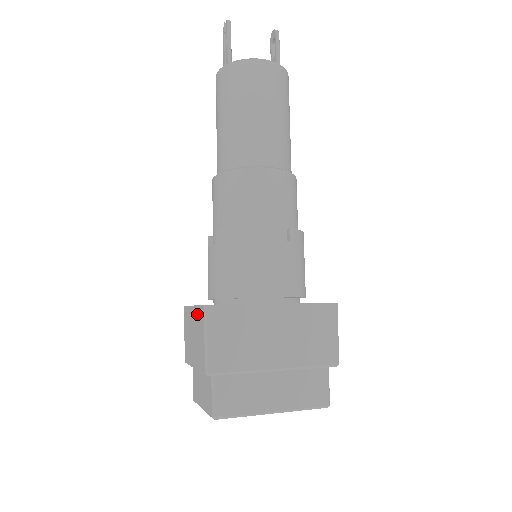
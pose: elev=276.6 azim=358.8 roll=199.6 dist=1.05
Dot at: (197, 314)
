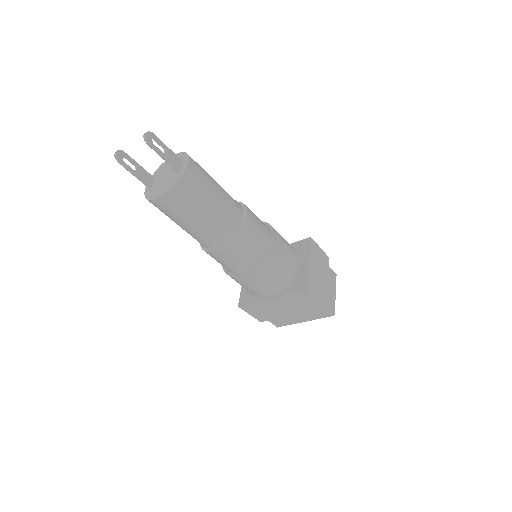
Dot at: occluded
